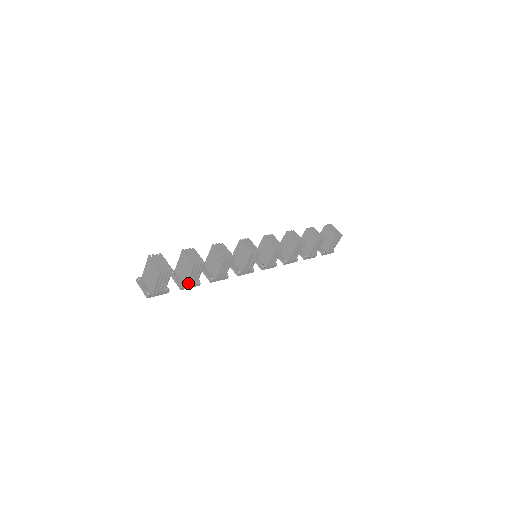
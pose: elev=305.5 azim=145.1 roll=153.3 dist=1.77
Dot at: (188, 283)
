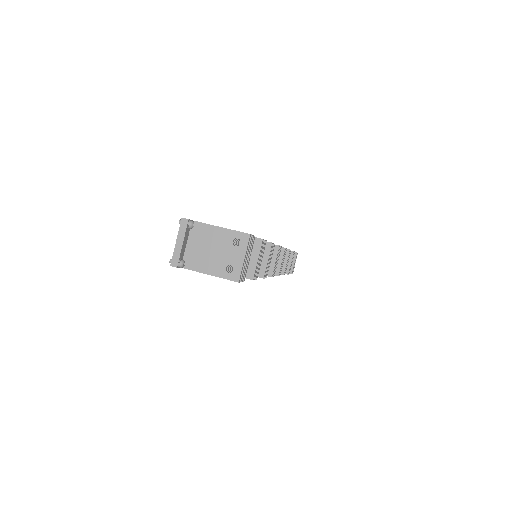
Dot at: occluded
